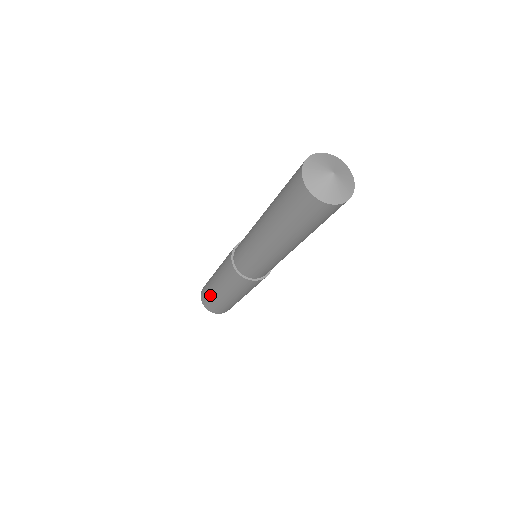
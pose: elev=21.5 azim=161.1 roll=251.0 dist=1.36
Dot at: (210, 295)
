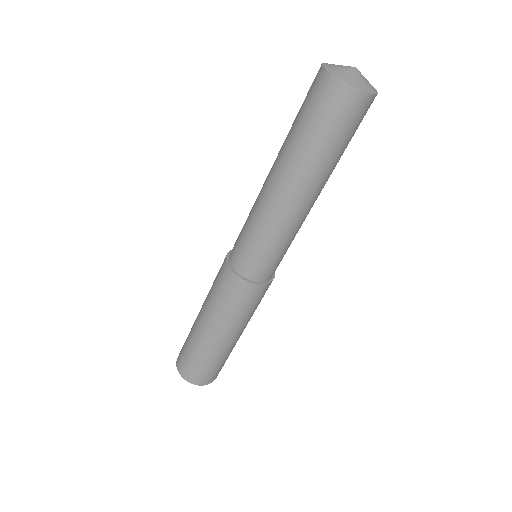
Dot at: (194, 350)
